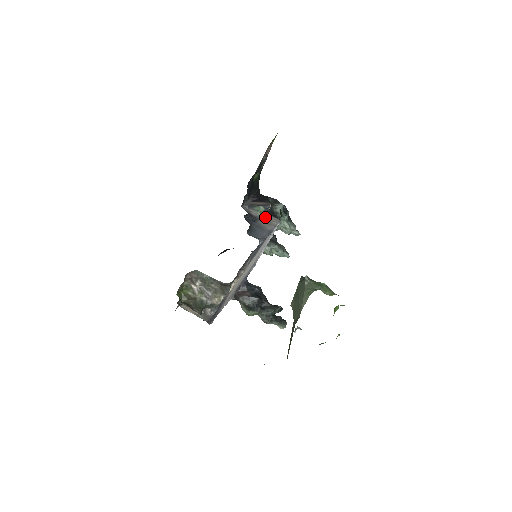
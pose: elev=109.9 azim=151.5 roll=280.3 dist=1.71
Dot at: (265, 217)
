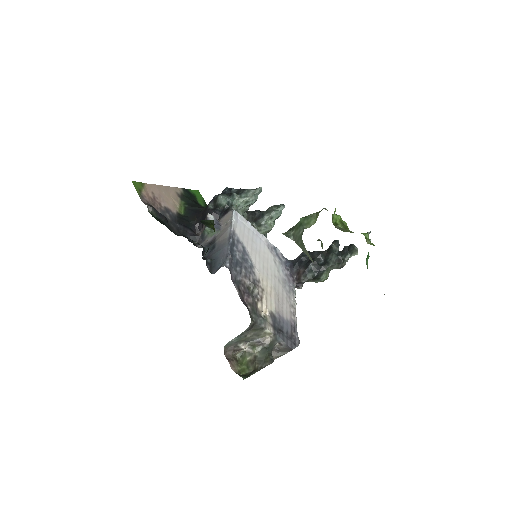
Dot at: (219, 228)
